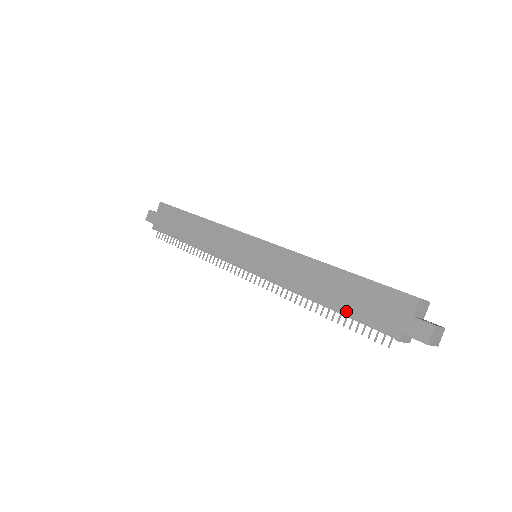
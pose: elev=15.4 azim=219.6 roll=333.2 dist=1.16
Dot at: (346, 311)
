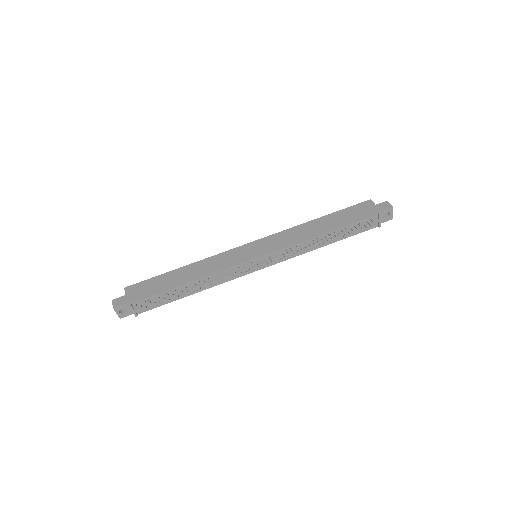
Dot at: (345, 224)
